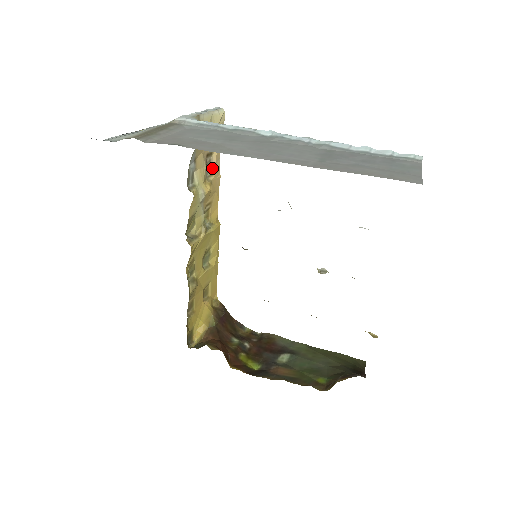
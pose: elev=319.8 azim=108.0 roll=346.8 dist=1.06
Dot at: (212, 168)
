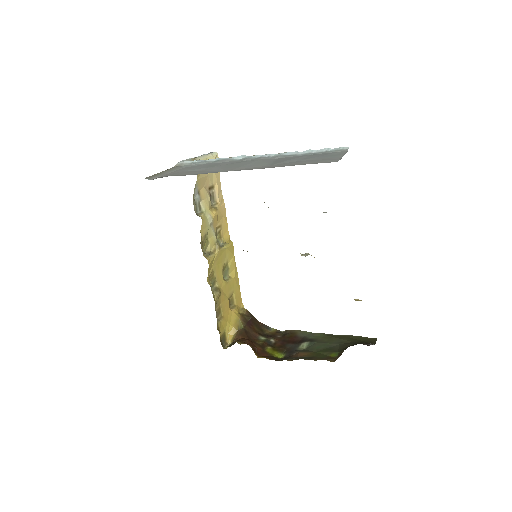
Dot at: (216, 198)
